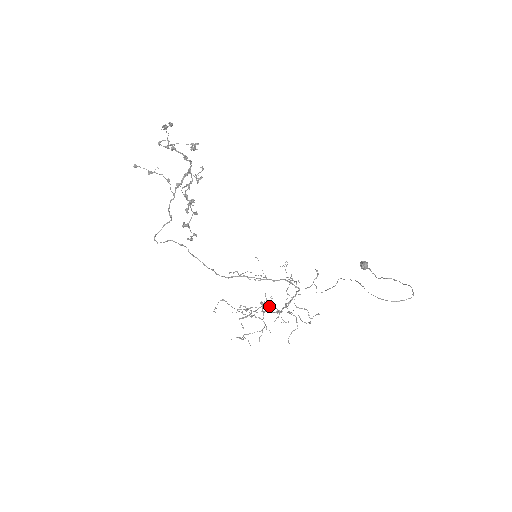
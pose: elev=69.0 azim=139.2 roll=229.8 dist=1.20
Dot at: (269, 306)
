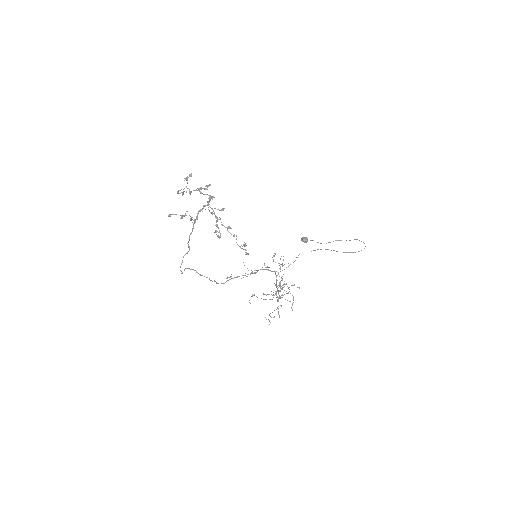
Dot at: occluded
